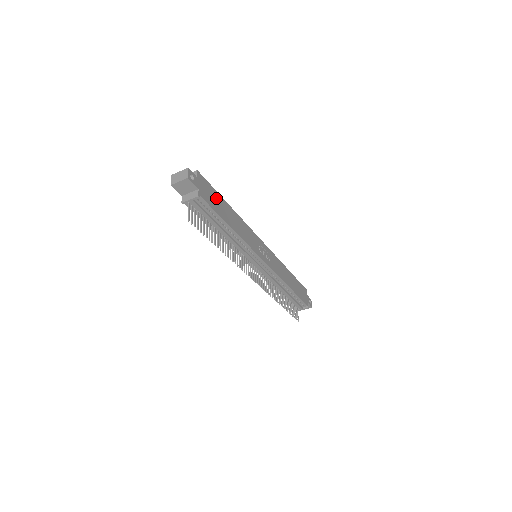
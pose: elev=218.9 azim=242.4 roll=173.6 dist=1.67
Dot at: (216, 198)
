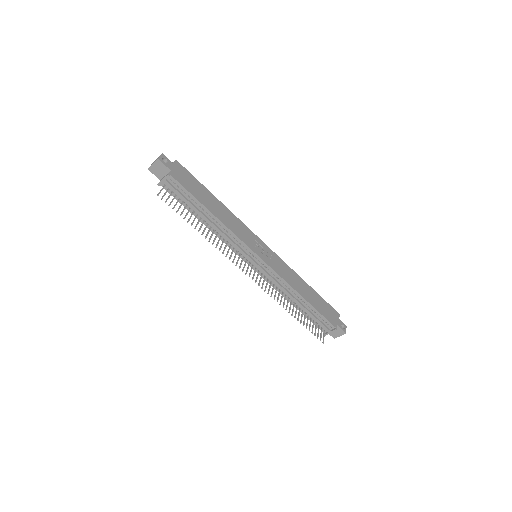
Dot at: (196, 186)
